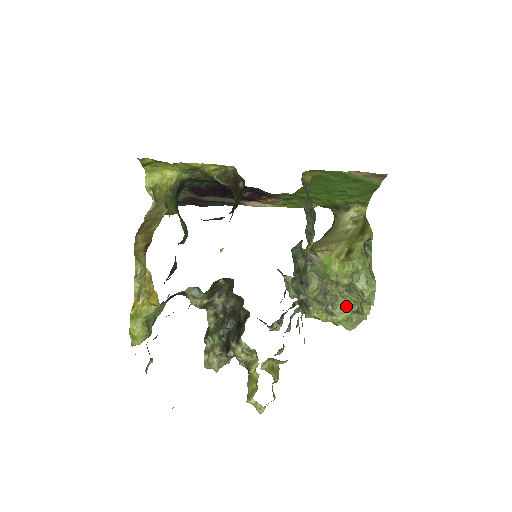
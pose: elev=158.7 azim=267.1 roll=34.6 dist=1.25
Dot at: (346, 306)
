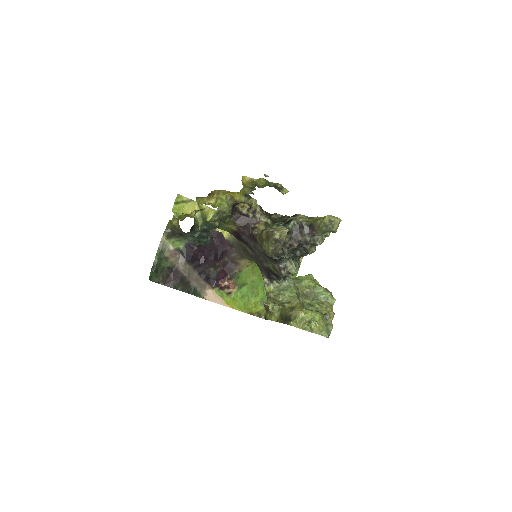
Dot at: (317, 310)
